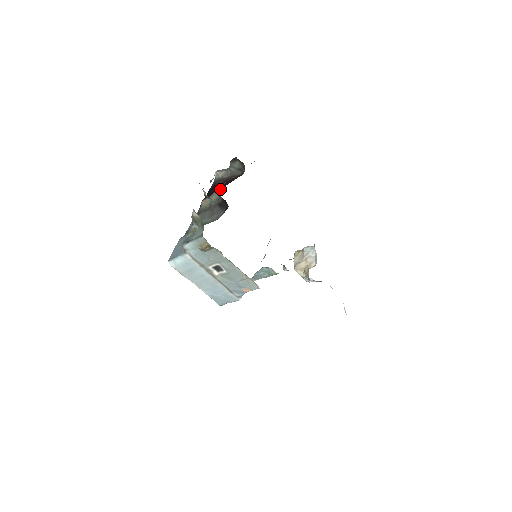
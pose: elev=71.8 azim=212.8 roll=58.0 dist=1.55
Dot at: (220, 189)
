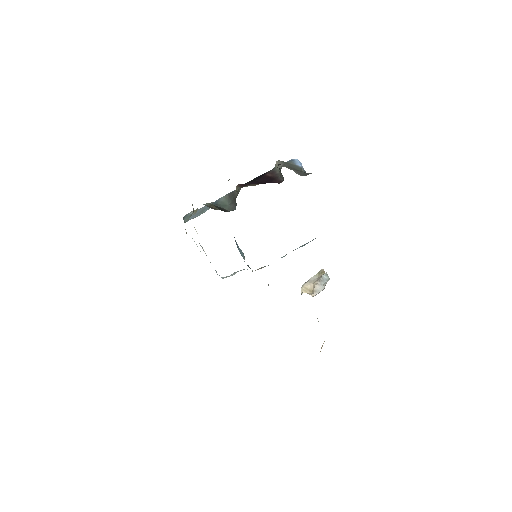
Dot at: (240, 189)
